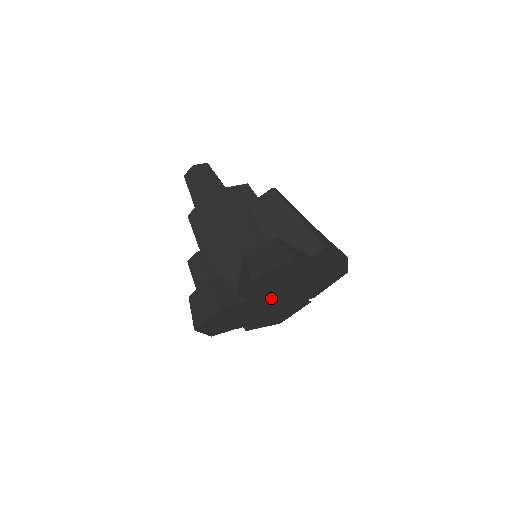
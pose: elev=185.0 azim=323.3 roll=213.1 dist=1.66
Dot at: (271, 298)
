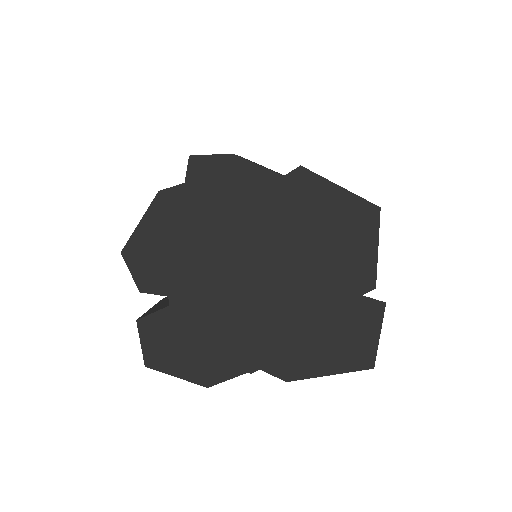
Dot at: (231, 292)
